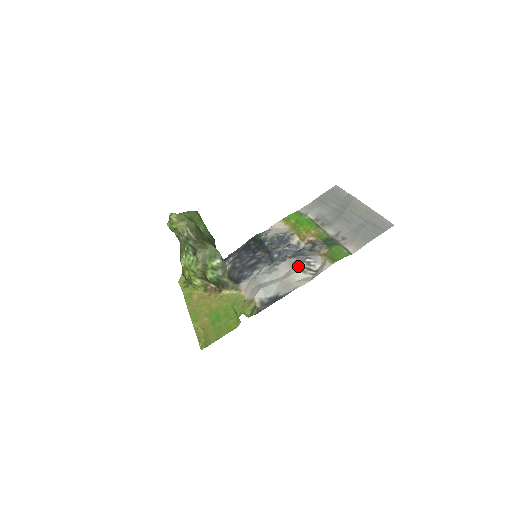
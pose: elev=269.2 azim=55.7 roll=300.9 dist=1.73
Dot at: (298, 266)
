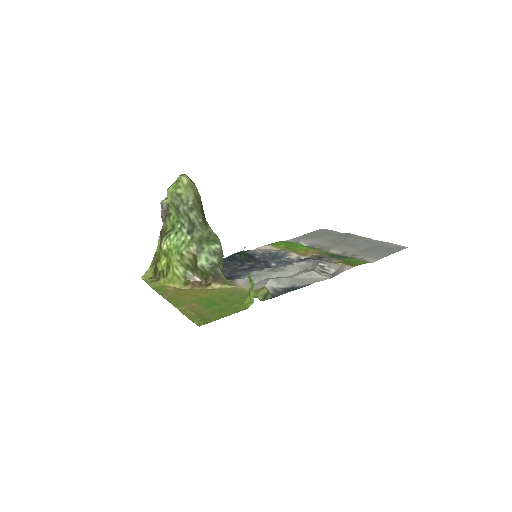
Dot at: (310, 268)
